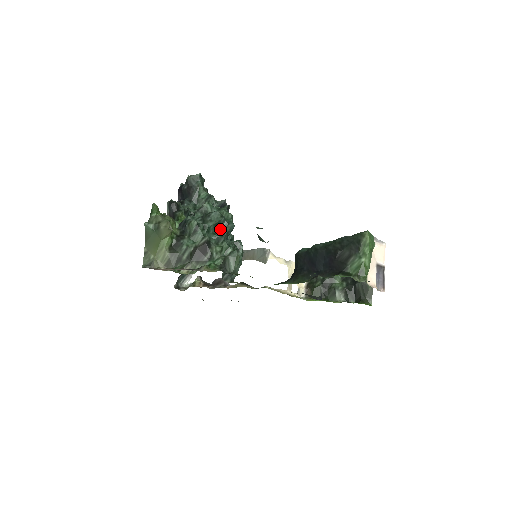
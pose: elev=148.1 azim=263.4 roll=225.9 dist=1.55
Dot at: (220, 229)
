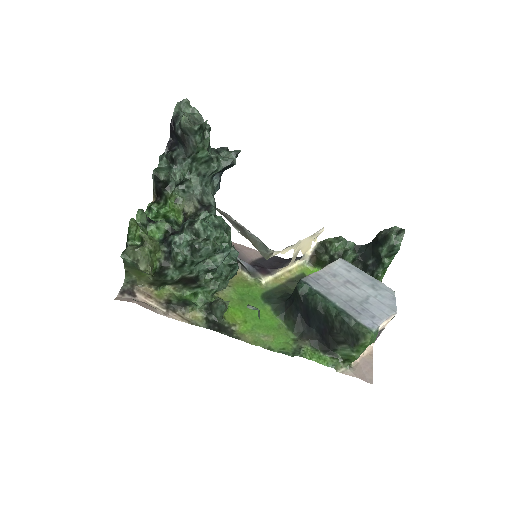
Dot at: (212, 257)
